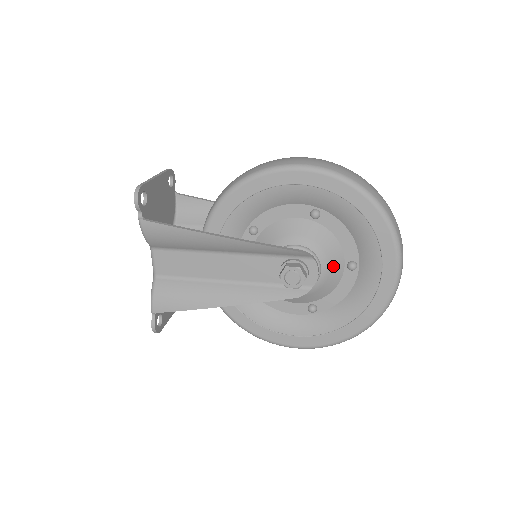
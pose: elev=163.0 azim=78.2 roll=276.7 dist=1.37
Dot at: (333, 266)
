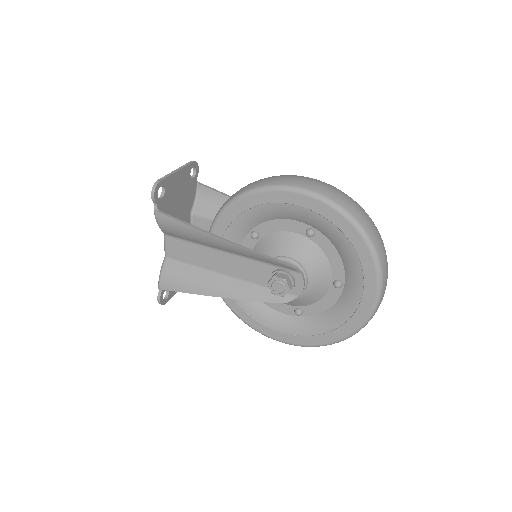
Dot at: (320, 281)
